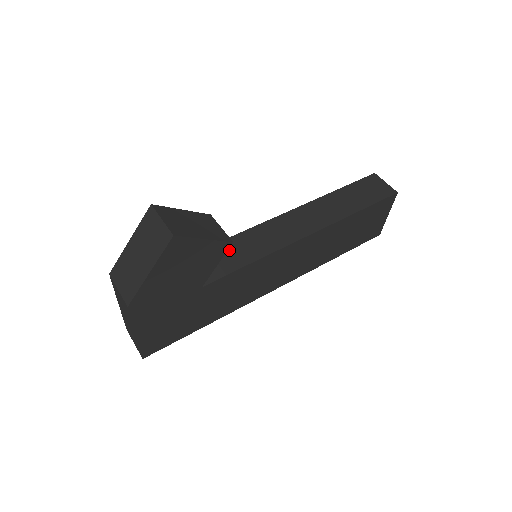
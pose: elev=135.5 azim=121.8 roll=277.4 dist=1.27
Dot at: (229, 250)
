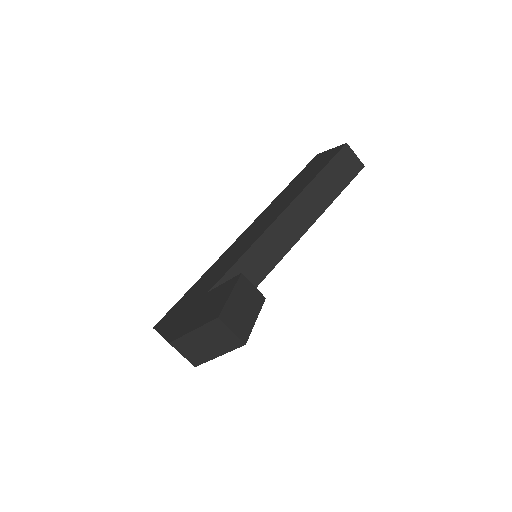
Dot at: (243, 272)
